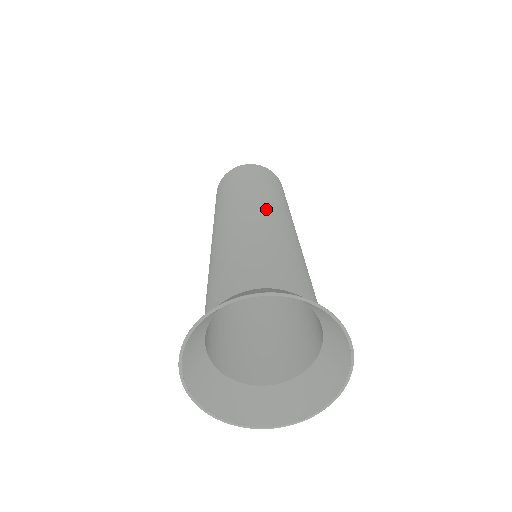
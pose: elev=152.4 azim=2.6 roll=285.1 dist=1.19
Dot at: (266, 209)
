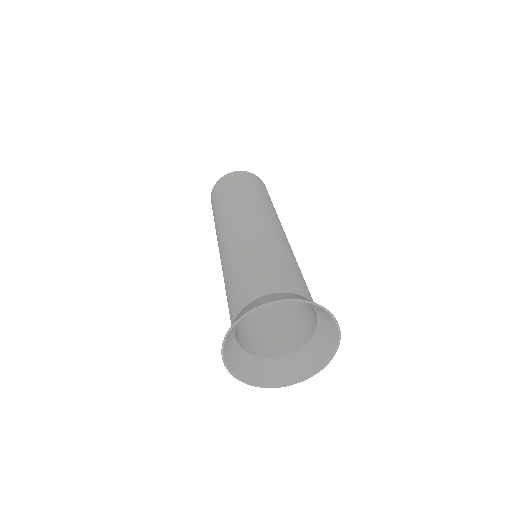
Dot at: (232, 228)
